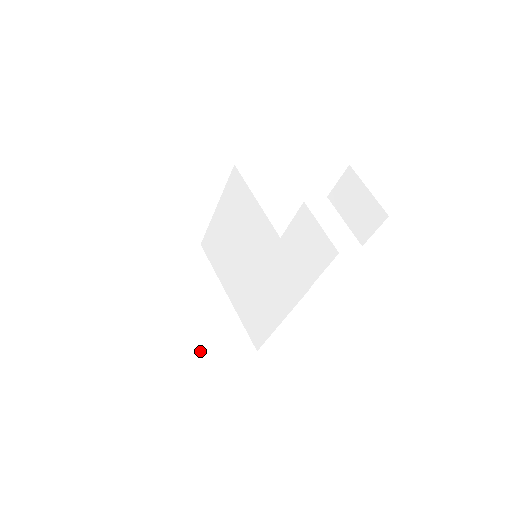
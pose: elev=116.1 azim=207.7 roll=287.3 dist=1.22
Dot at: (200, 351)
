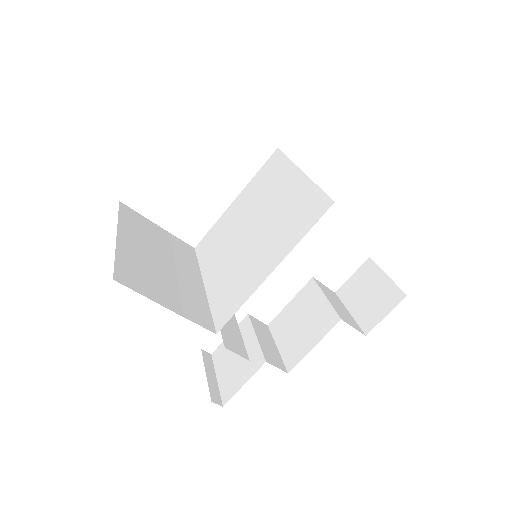
Dot at: (151, 284)
